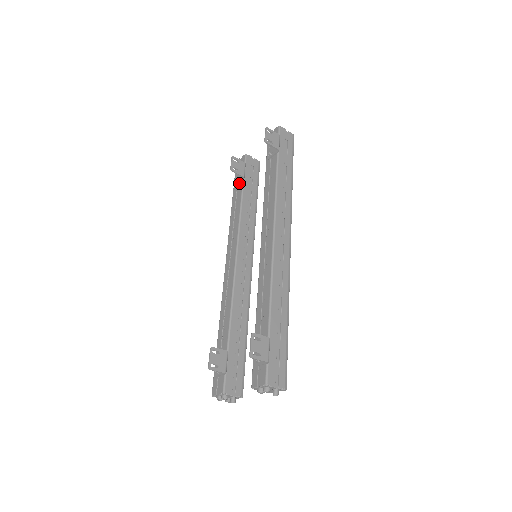
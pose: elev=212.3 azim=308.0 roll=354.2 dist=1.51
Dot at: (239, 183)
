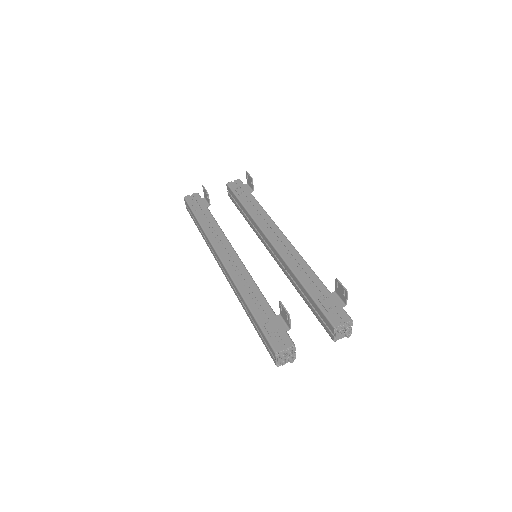
Dot at: (202, 209)
